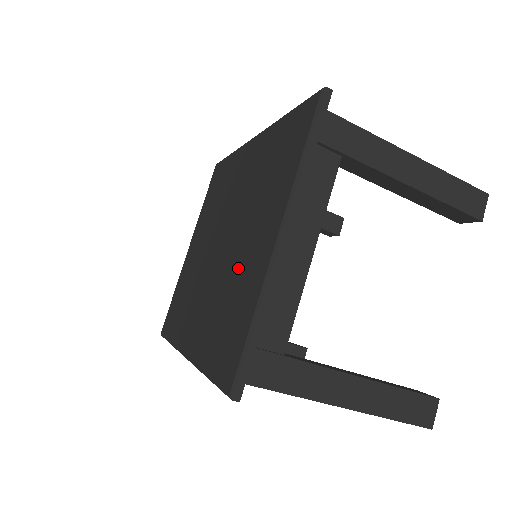
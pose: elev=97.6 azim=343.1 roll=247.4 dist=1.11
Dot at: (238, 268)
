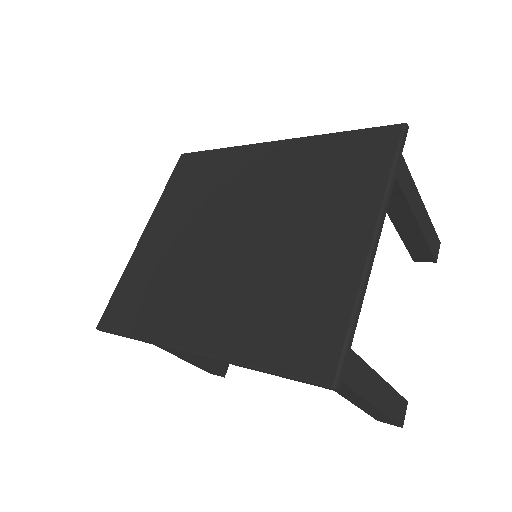
Dot at: (295, 263)
